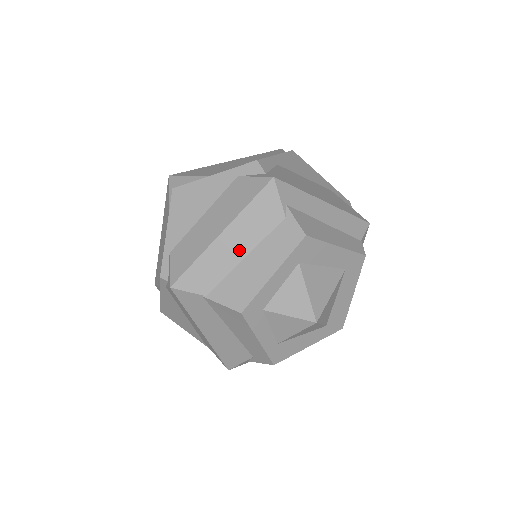
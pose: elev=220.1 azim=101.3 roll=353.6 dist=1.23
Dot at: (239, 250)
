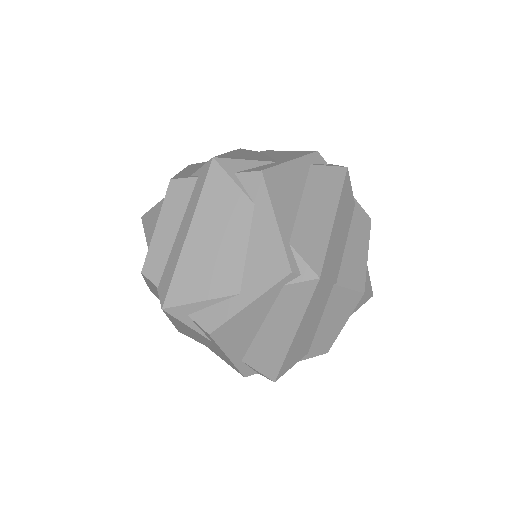
Dot at: (343, 234)
